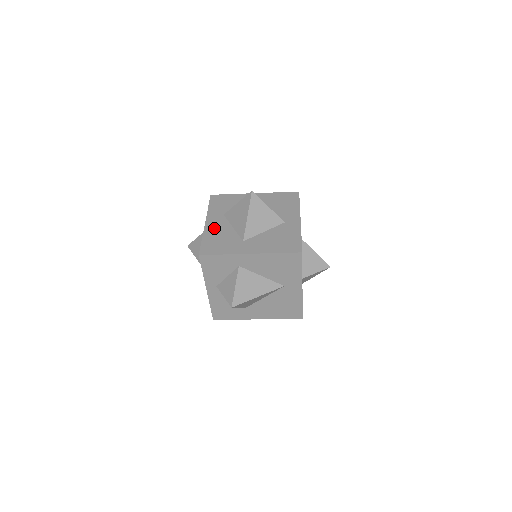
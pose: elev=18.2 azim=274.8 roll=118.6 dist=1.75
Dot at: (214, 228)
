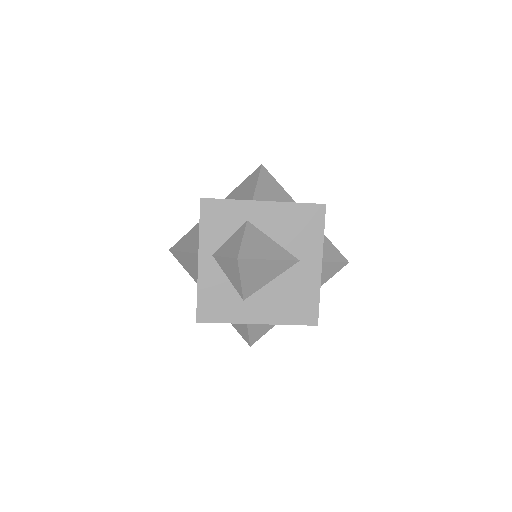
Dot at: occluded
